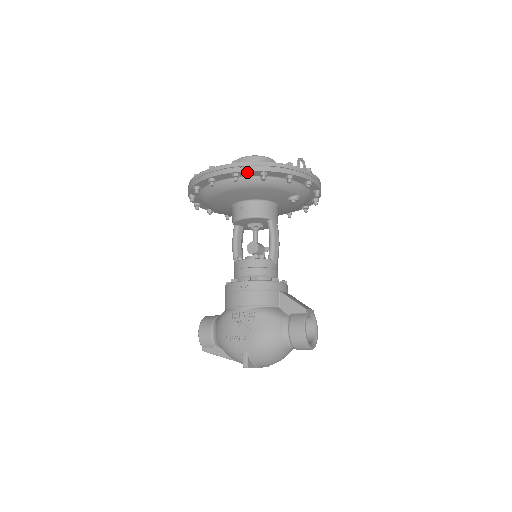
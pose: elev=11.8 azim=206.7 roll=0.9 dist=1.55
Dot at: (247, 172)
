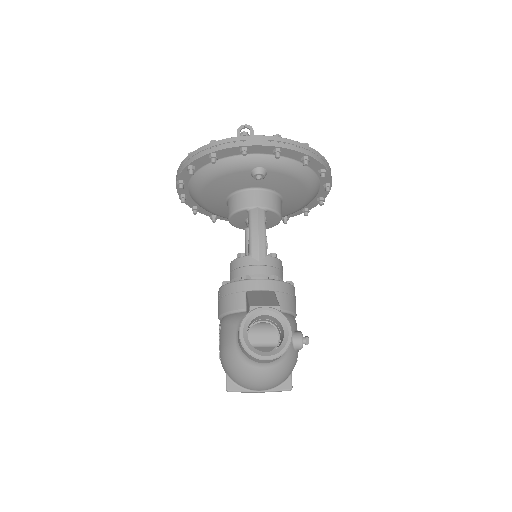
Dot at: (183, 175)
